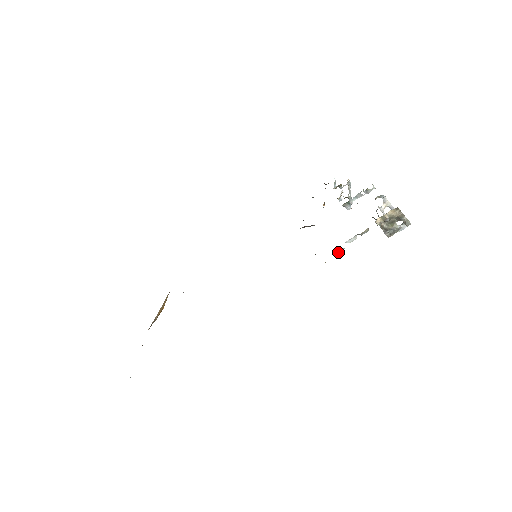
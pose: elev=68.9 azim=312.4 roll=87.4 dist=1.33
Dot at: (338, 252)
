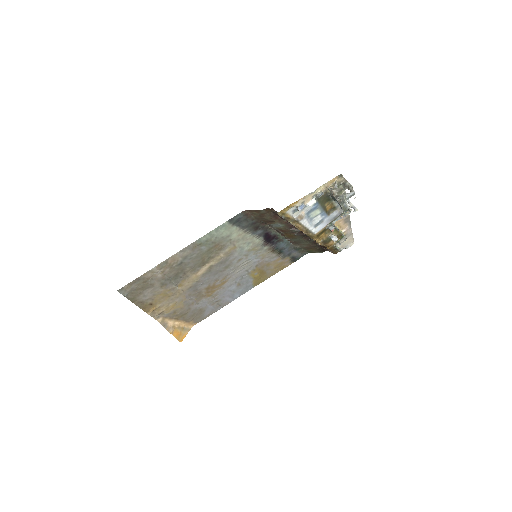
Dot at: (299, 205)
